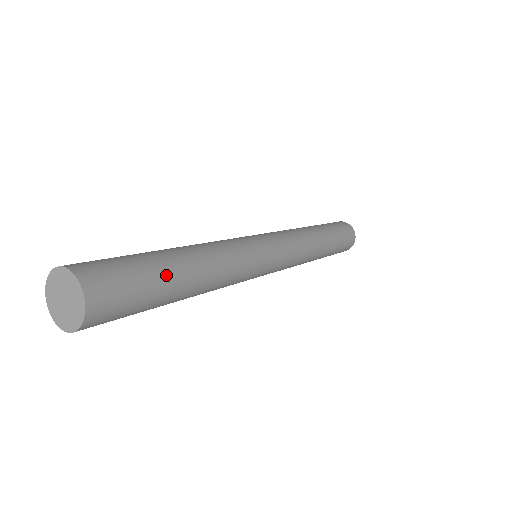
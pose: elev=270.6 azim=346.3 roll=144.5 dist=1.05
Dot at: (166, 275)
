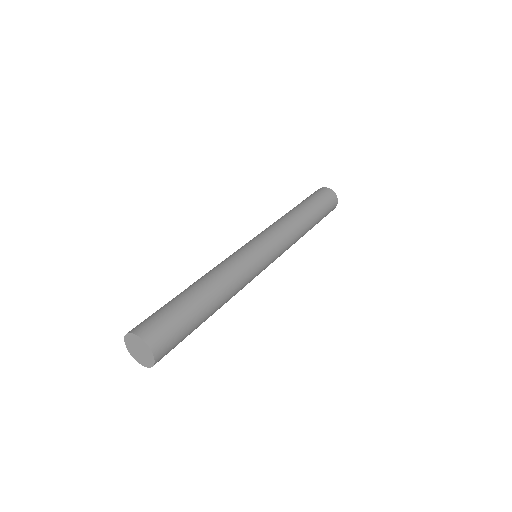
Dot at: (191, 305)
